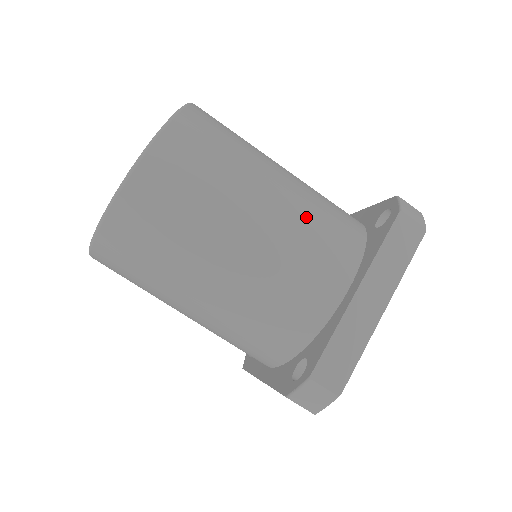
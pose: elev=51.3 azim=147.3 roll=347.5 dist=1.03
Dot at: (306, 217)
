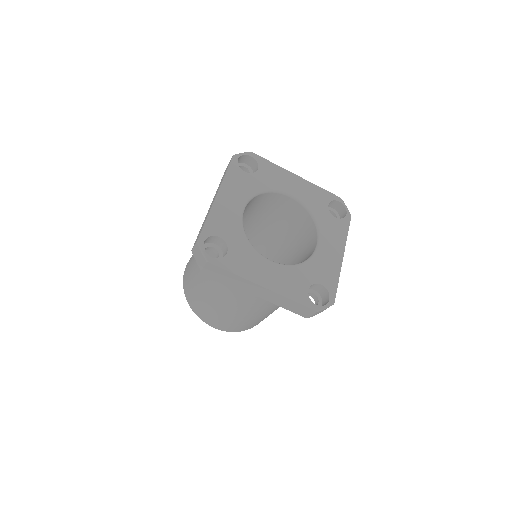
Dot at: occluded
